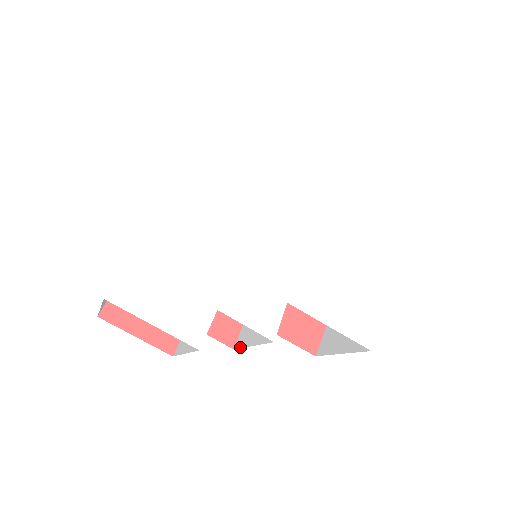
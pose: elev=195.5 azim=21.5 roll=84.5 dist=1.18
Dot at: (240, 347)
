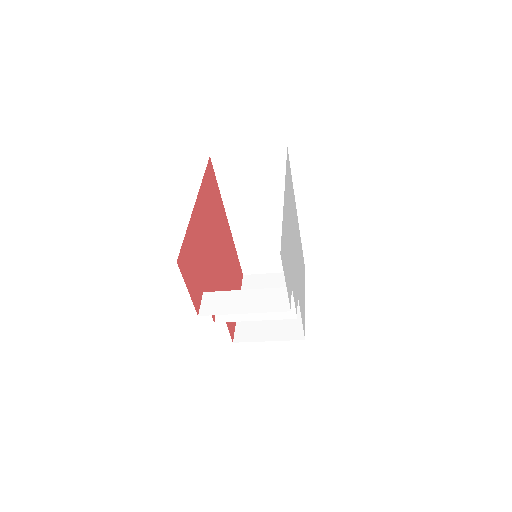
Dot at: (230, 321)
